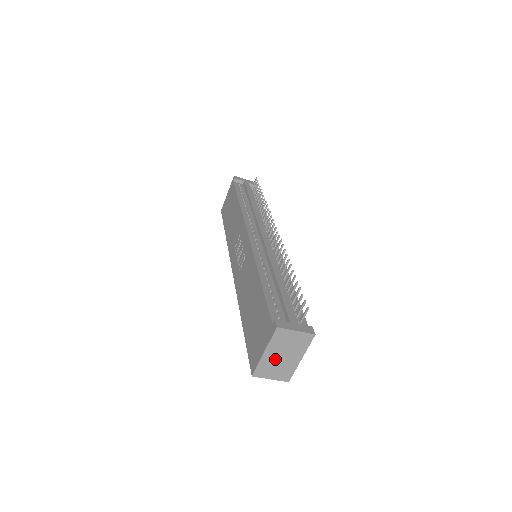
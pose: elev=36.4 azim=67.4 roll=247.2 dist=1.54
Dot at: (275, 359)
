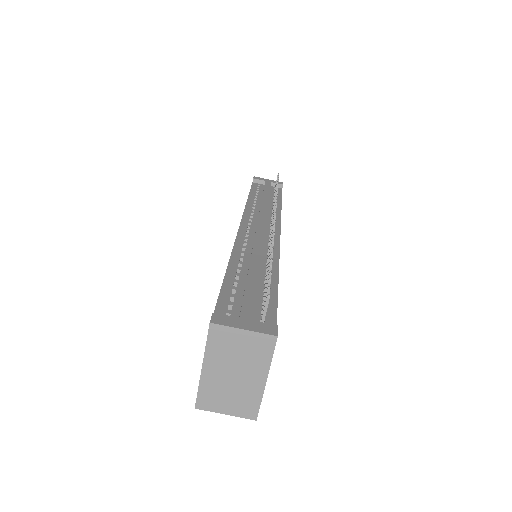
Dot at: (223, 379)
